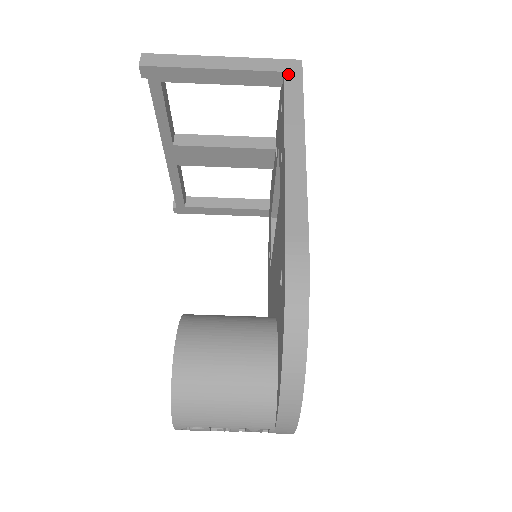
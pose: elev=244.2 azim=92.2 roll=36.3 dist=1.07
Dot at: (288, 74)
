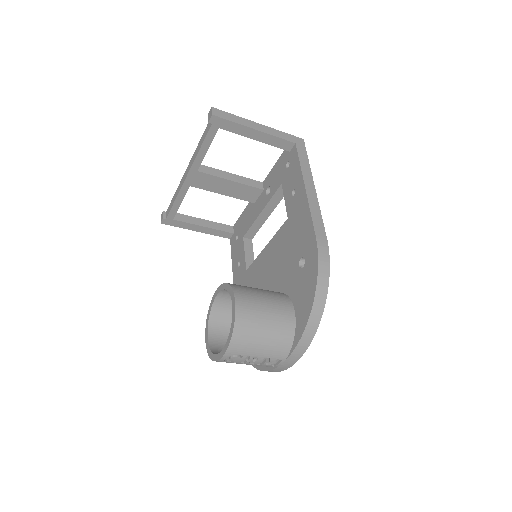
Dot at: (298, 145)
